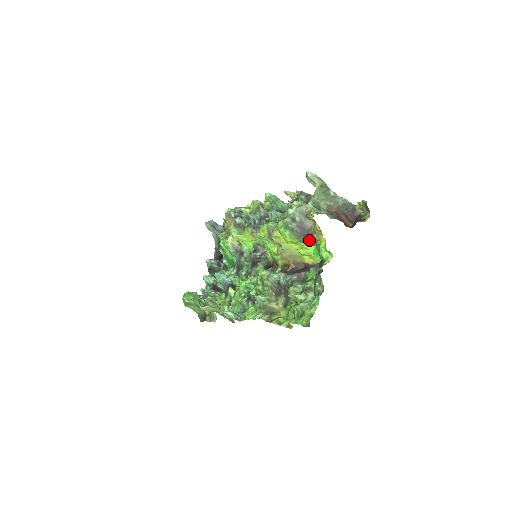
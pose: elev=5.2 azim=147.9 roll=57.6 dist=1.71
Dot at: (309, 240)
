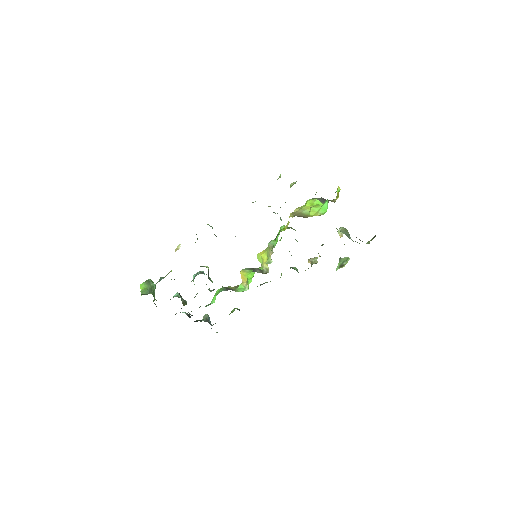
Dot at: occluded
